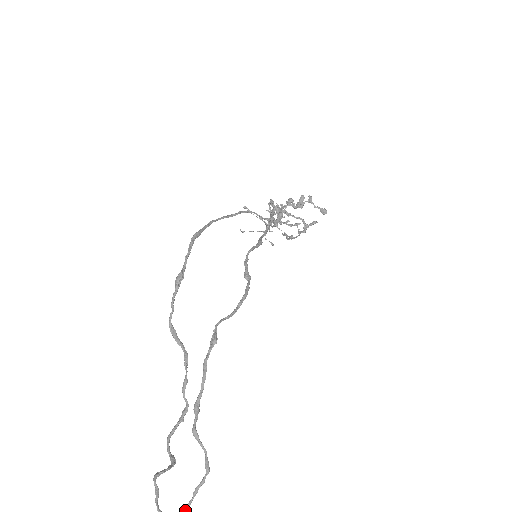
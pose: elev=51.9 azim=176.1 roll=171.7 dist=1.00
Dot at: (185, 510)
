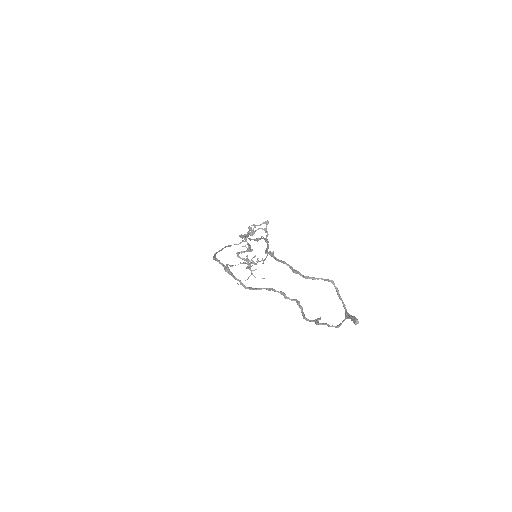
Dot at: (345, 308)
